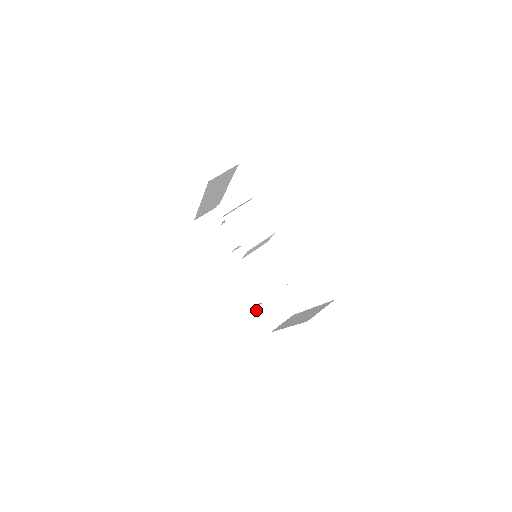
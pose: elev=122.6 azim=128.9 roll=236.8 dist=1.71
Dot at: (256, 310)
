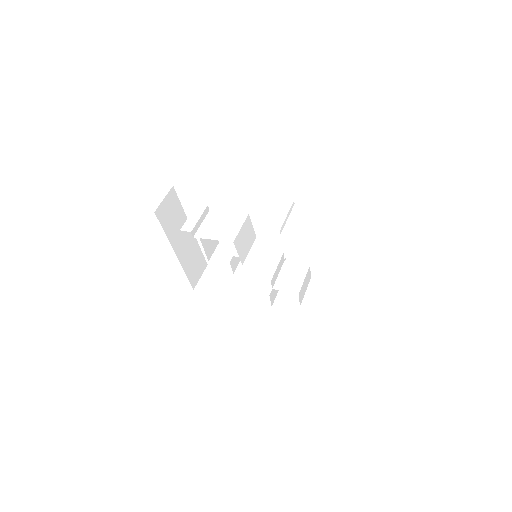
Dot at: (307, 317)
